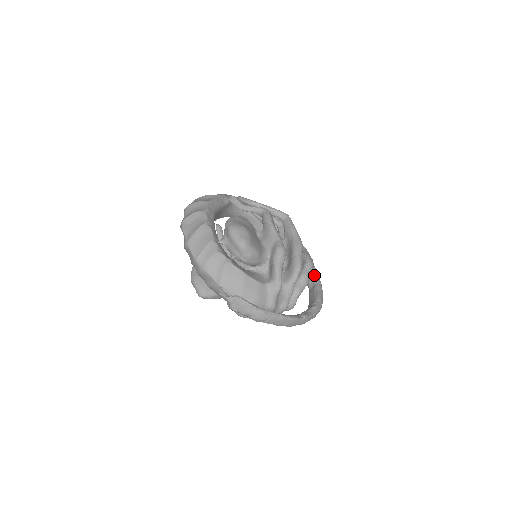
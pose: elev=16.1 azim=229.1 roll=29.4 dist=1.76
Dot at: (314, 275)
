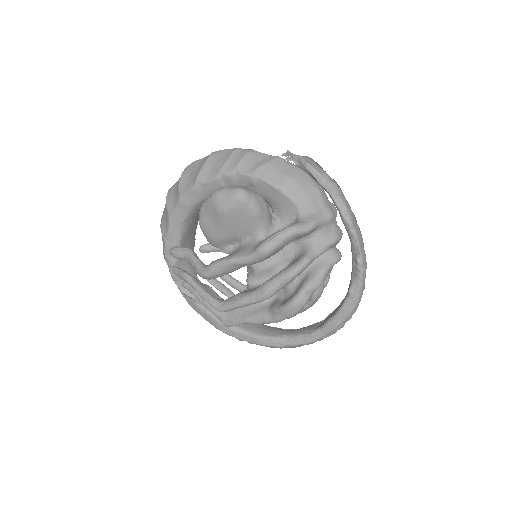
Dot at: (313, 324)
